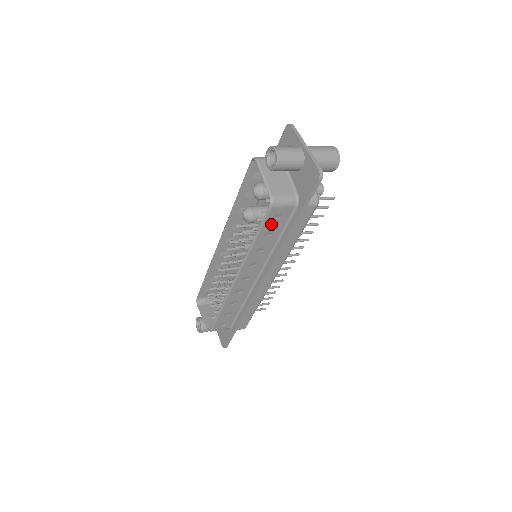
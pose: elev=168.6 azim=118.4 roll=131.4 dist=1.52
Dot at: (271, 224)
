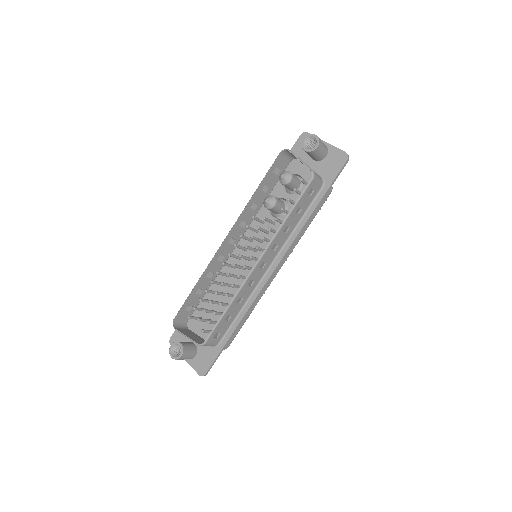
Dot at: (304, 199)
